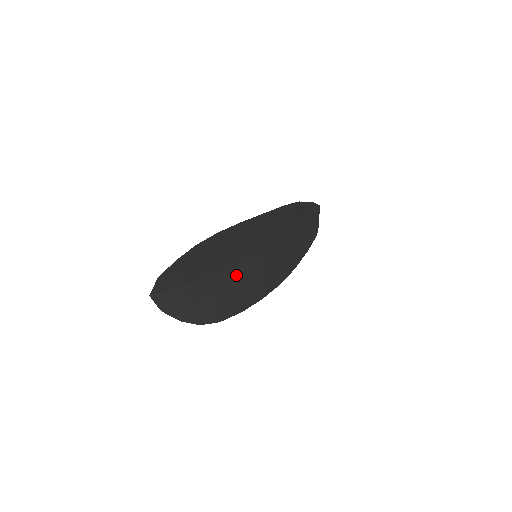
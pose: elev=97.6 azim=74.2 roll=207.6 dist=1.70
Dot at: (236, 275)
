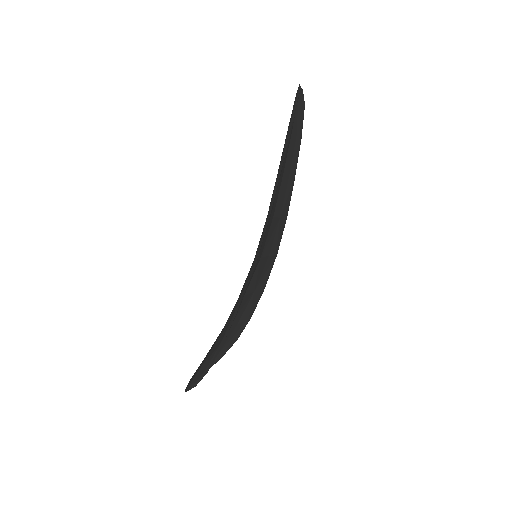
Dot at: (247, 294)
